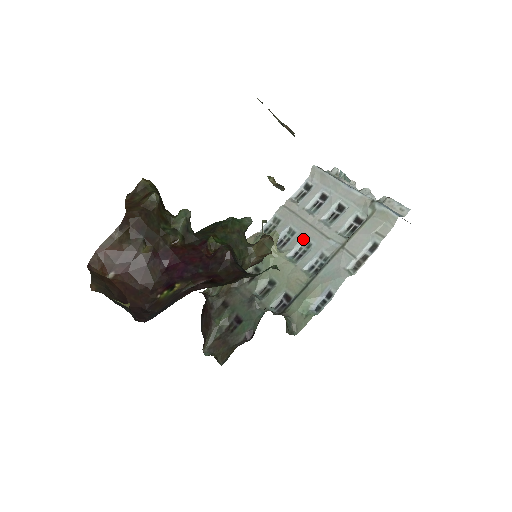
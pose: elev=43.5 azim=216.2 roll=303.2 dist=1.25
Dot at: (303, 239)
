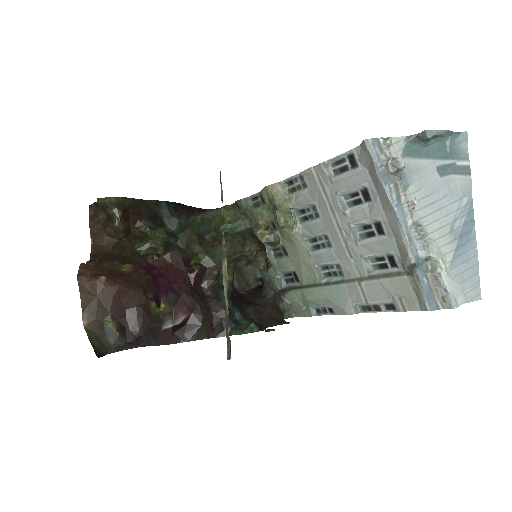
Dot at: (325, 233)
